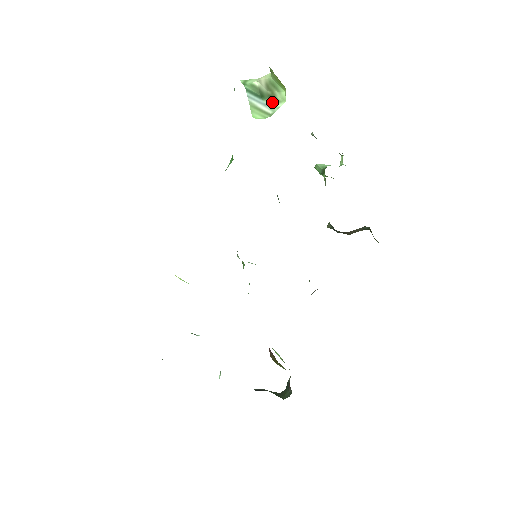
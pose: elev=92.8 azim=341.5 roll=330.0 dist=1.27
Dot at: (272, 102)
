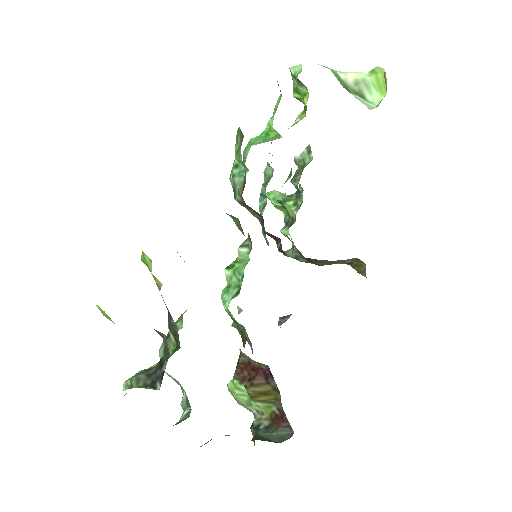
Dot at: (362, 99)
